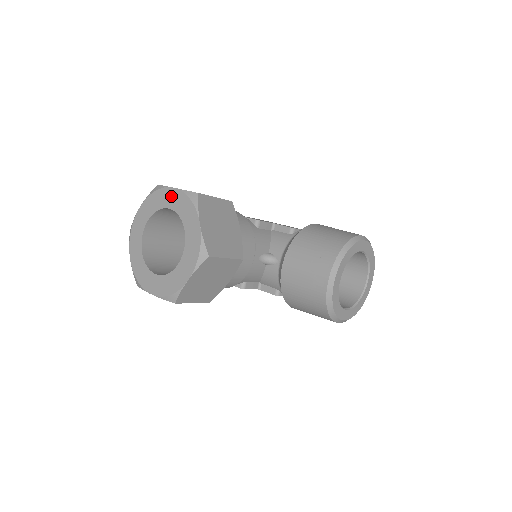
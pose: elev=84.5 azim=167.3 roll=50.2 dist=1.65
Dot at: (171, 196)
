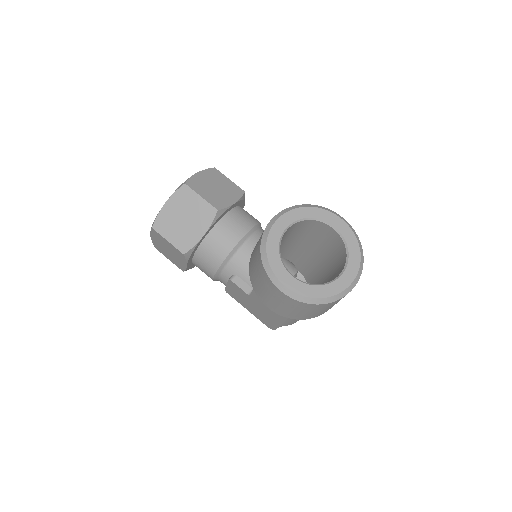
Dot at: occluded
